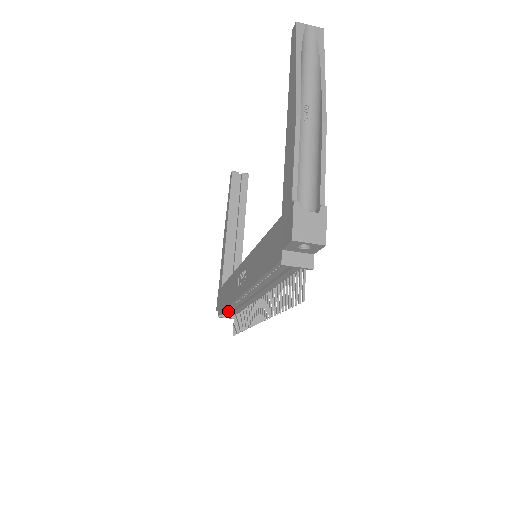
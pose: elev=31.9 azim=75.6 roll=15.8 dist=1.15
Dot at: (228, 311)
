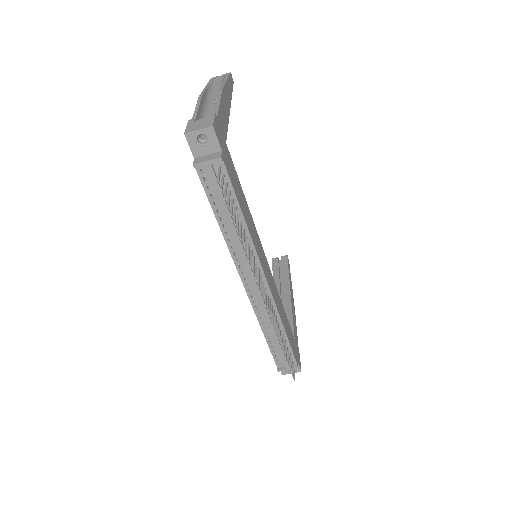
Dot at: (276, 350)
